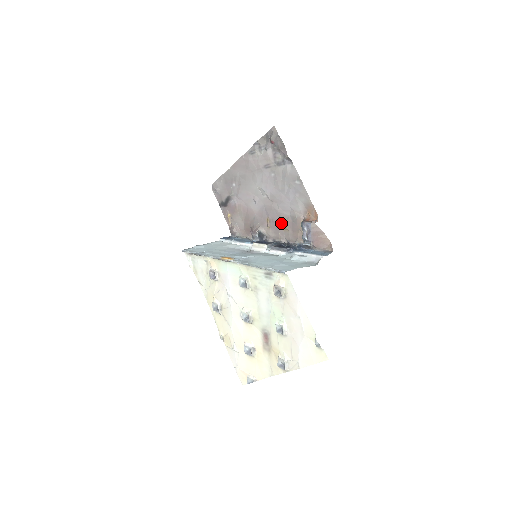
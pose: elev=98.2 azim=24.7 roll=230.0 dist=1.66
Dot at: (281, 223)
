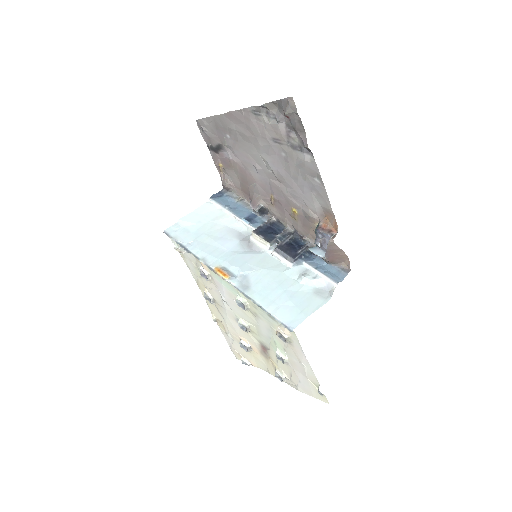
Dot at: (289, 209)
